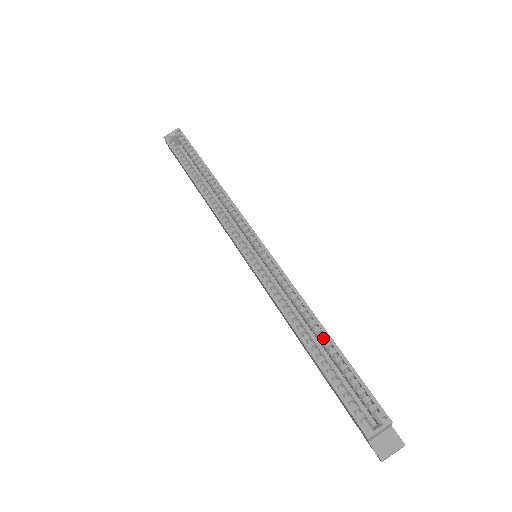
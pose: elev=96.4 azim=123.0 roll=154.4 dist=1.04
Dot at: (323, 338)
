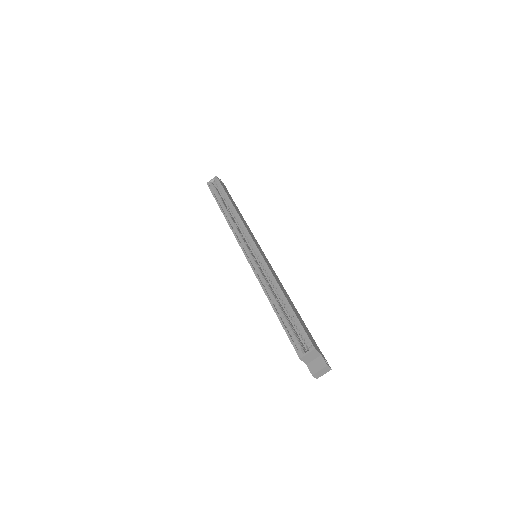
Dot at: (284, 302)
